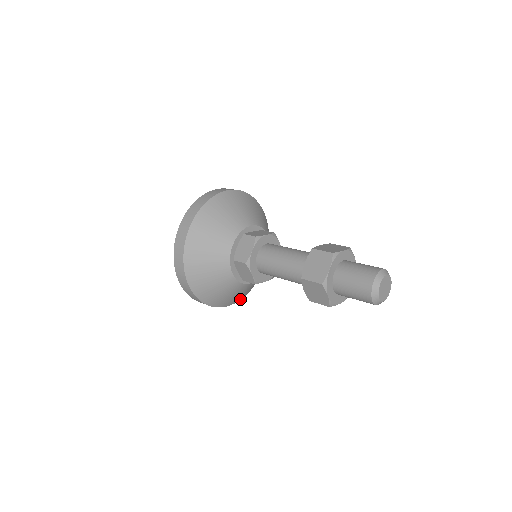
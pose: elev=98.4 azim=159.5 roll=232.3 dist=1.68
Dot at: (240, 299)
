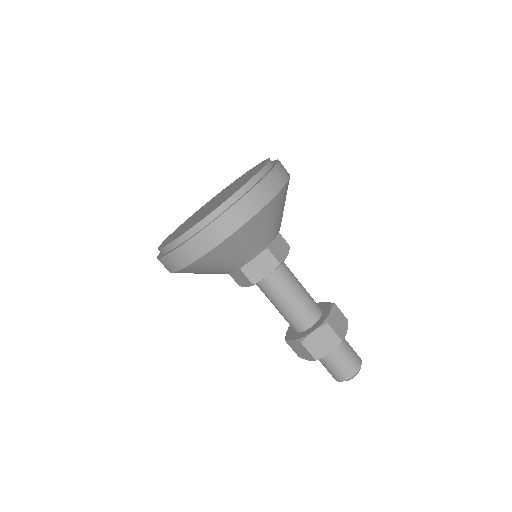
Dot at: occluded
